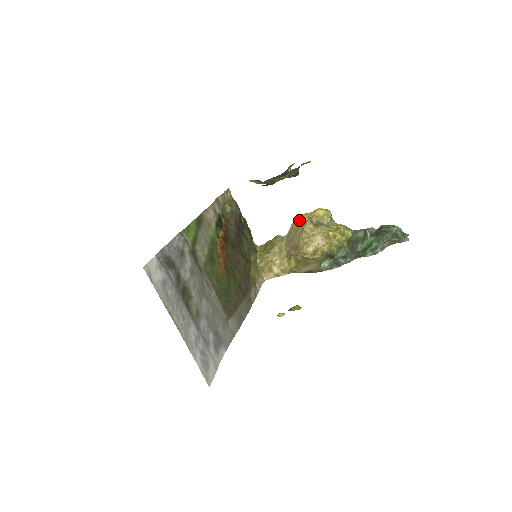
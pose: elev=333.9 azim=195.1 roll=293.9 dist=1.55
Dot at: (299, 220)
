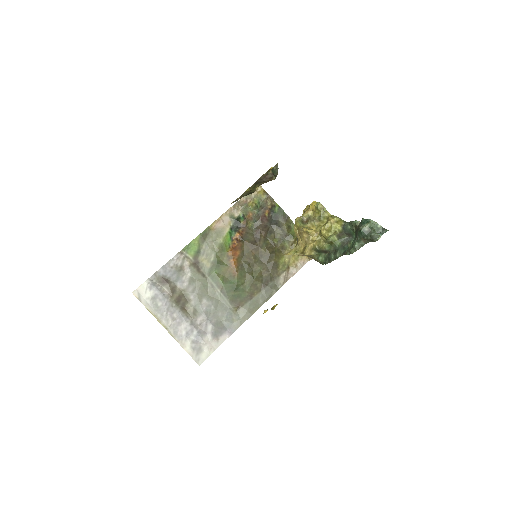
Dot at: (303, 212)
